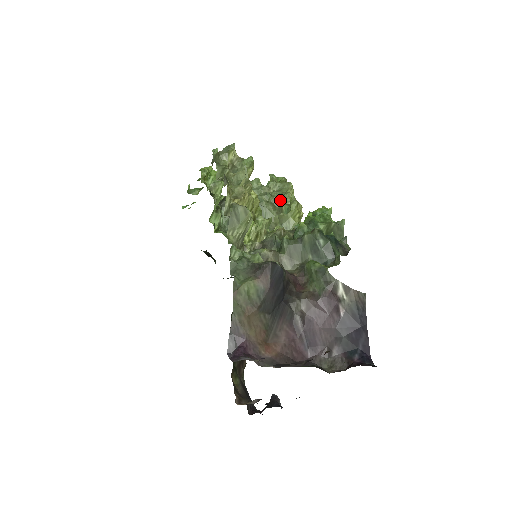
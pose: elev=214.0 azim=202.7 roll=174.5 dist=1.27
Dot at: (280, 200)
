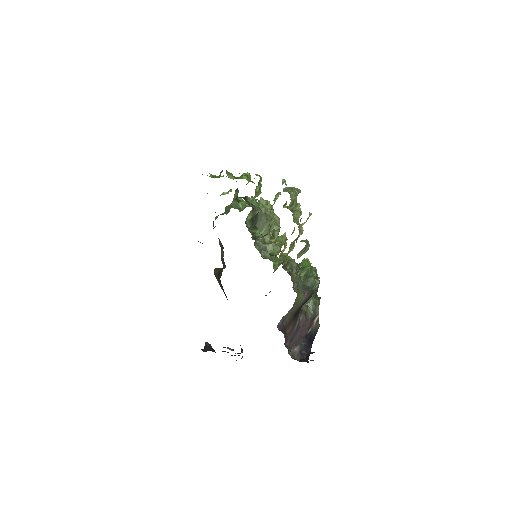
Dot at: (275, 227)
